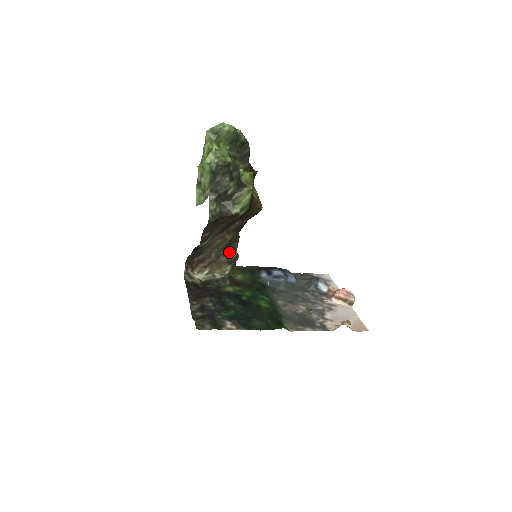
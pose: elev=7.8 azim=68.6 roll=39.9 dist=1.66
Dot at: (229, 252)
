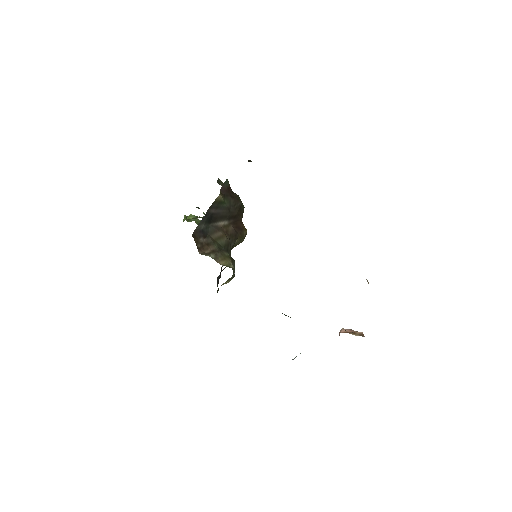
Dot at: occluded
